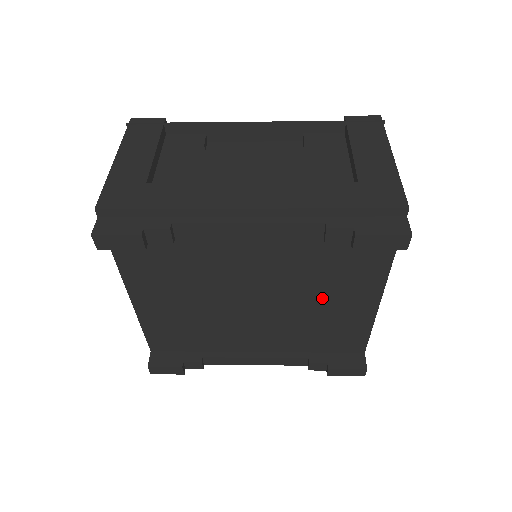
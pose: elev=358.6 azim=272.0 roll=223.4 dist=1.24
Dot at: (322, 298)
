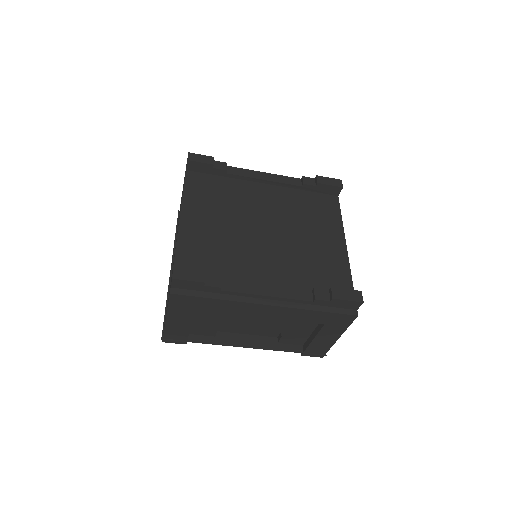
Dot at: (309, 234)
